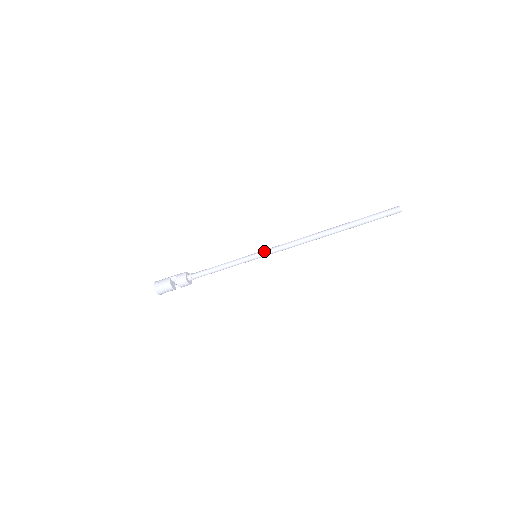
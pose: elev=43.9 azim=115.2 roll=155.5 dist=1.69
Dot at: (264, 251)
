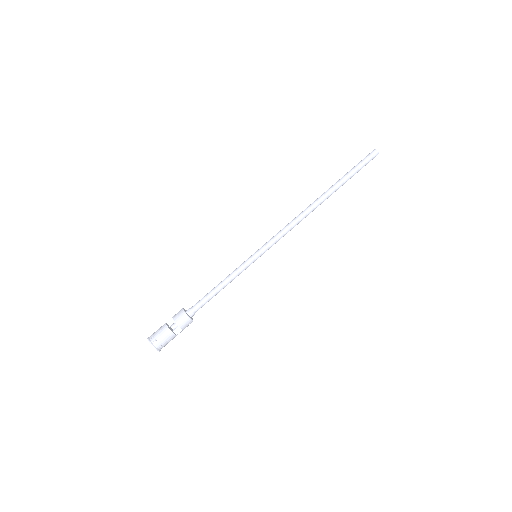
Dot at: occluded
